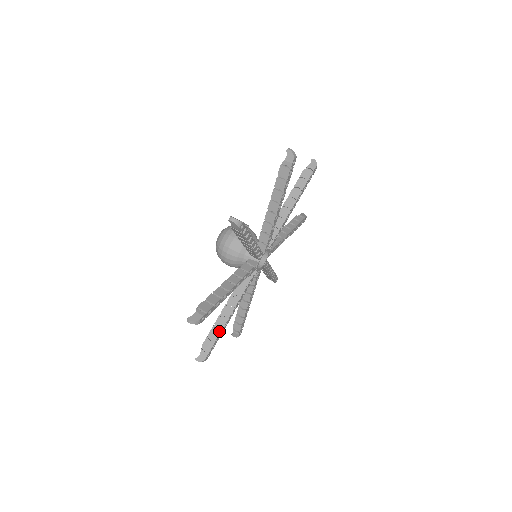
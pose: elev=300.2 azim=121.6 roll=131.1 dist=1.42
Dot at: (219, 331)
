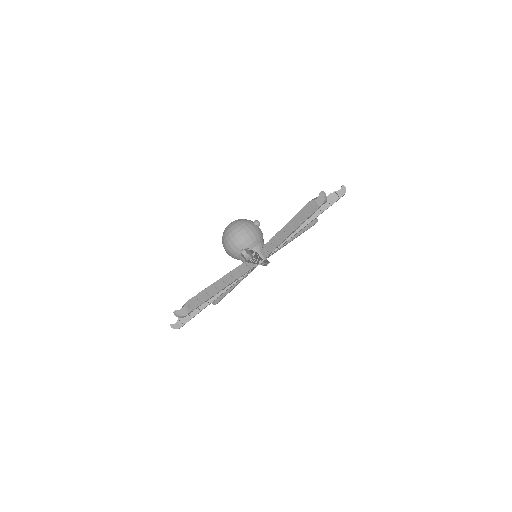
Dot at: (208, 297)
